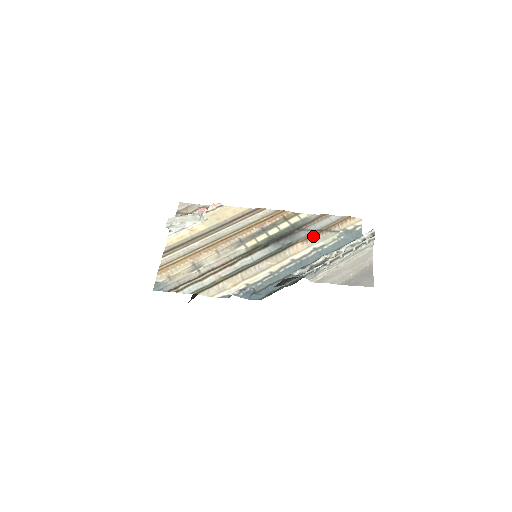
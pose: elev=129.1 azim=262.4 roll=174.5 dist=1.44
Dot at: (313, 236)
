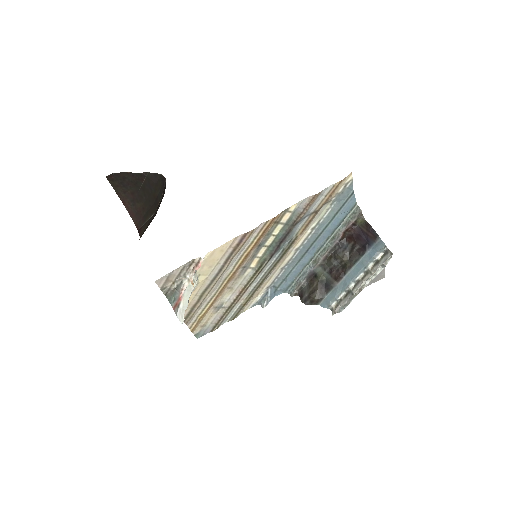
Dot at: (310, 222)
